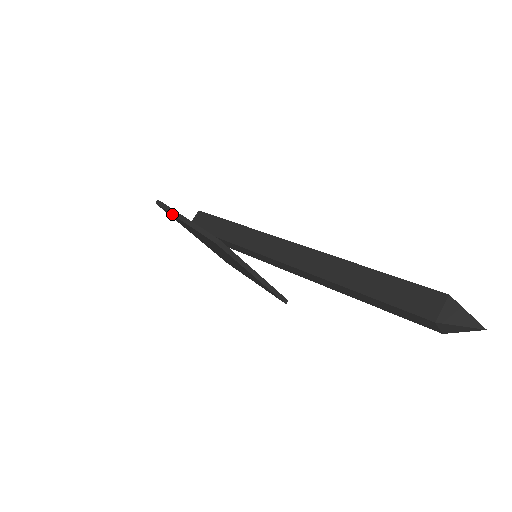
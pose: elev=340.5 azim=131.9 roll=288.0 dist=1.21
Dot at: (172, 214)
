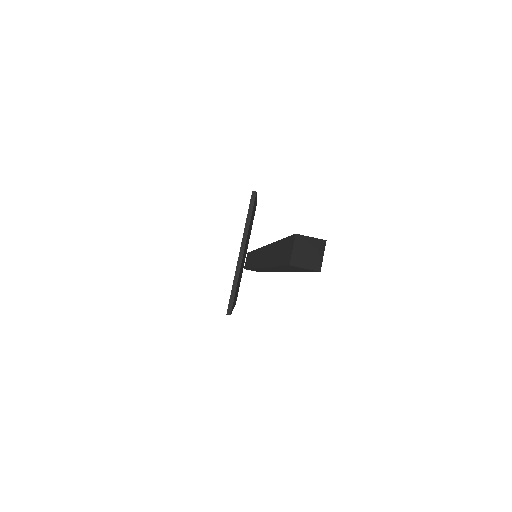
Dot at: occluded
